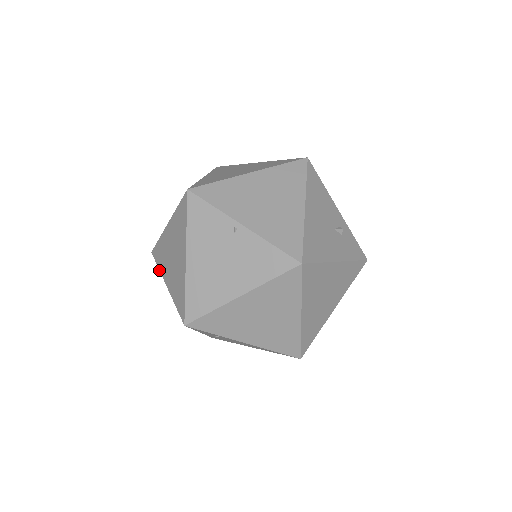
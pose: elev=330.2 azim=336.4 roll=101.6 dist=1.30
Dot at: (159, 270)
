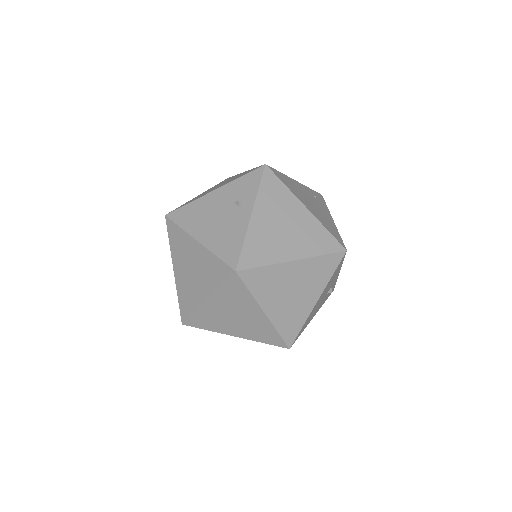
Dot at: (170, 247)
